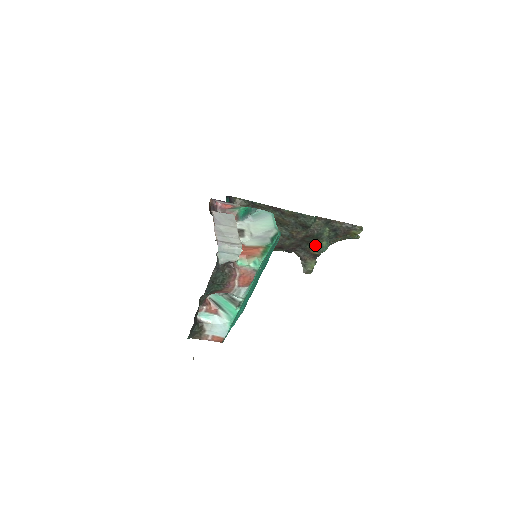
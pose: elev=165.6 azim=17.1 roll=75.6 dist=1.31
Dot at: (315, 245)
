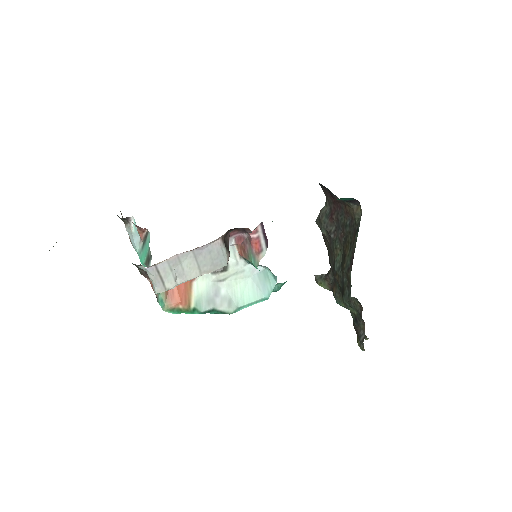
Dot at: (340, 294)
